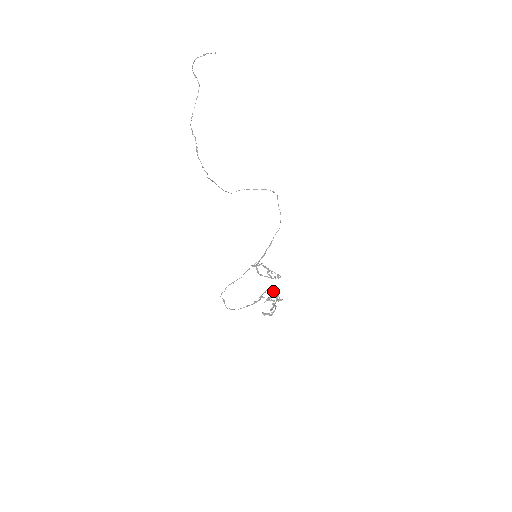
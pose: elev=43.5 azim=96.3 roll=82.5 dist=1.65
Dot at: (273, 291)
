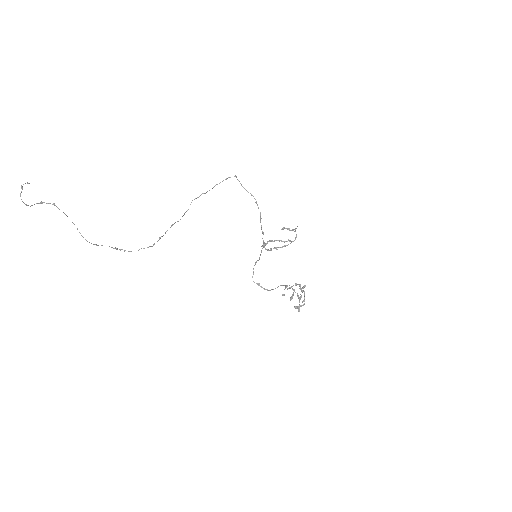
Dot at: (292, 286)
